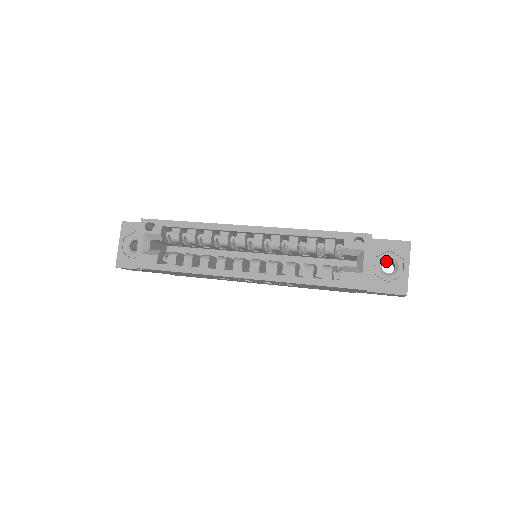
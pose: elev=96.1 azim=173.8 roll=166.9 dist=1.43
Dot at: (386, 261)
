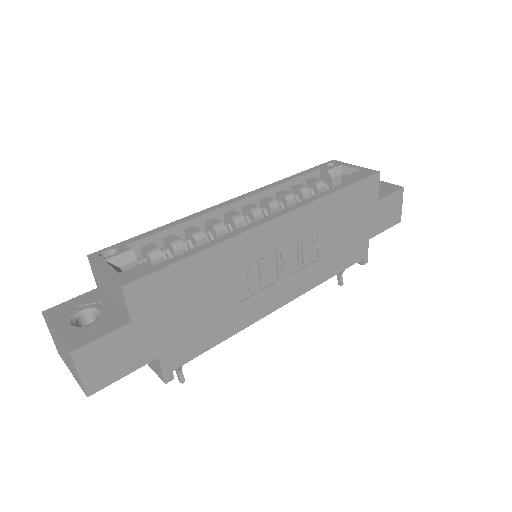
Dot at: occluded
